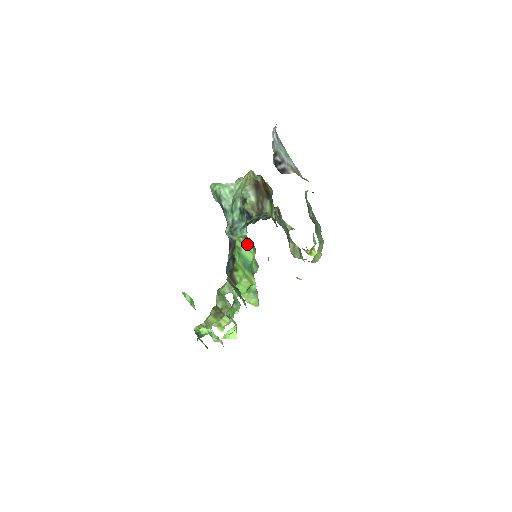
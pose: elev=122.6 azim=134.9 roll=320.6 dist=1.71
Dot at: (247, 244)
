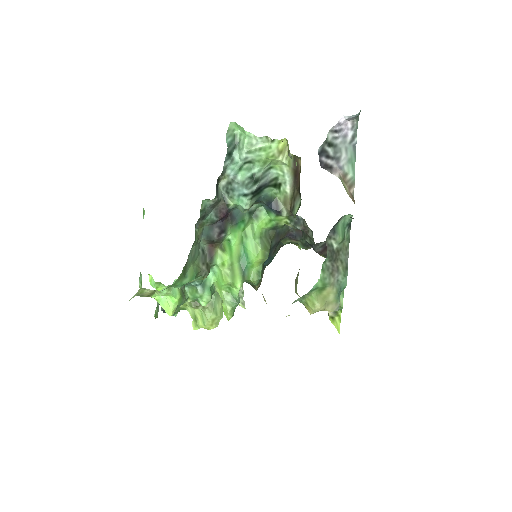
Dot at: (259, 240)
